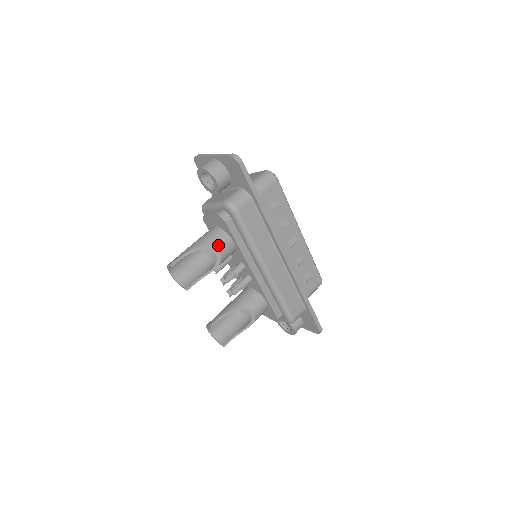
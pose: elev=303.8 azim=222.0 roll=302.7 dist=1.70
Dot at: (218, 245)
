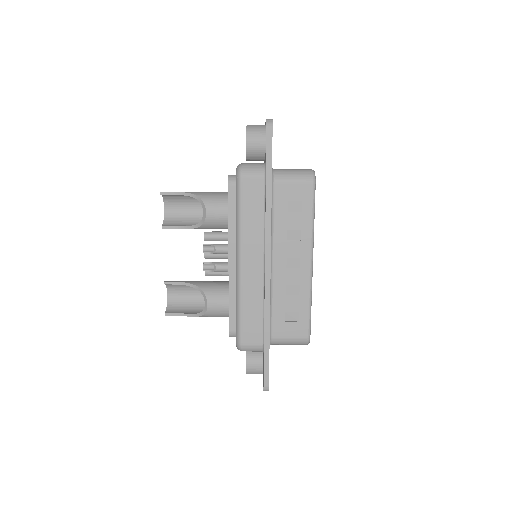
Dot at: (211, 204)
